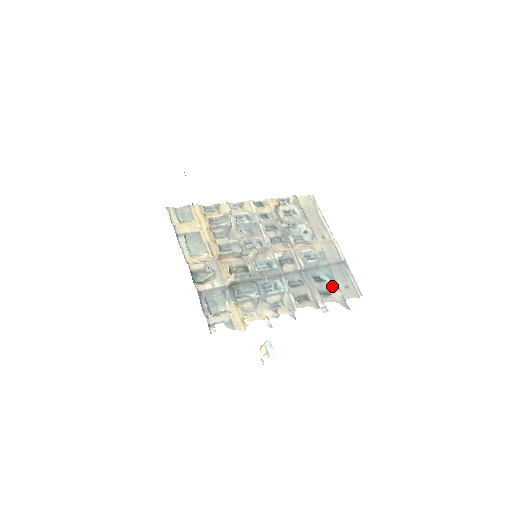
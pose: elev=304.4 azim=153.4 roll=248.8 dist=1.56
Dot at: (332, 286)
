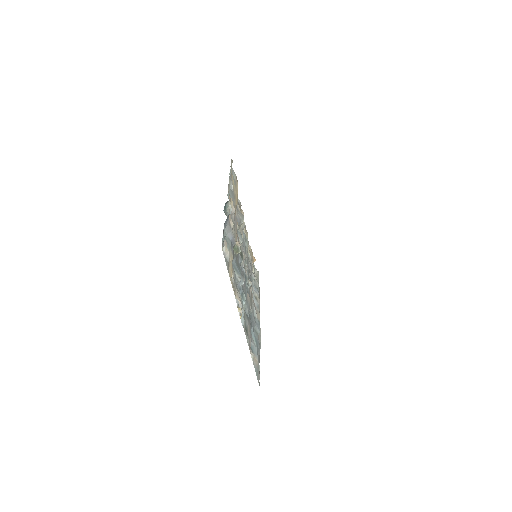
Dot at: (256, 350)
